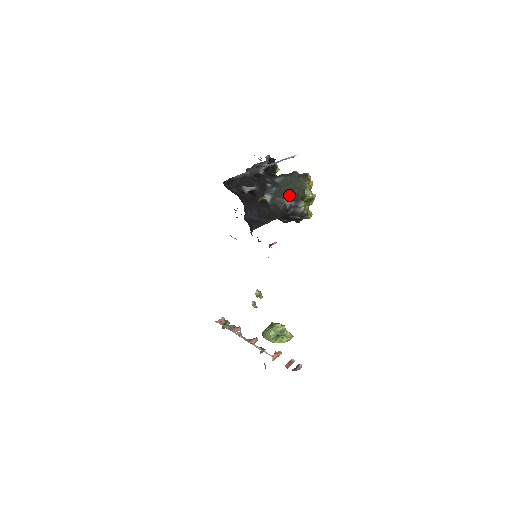
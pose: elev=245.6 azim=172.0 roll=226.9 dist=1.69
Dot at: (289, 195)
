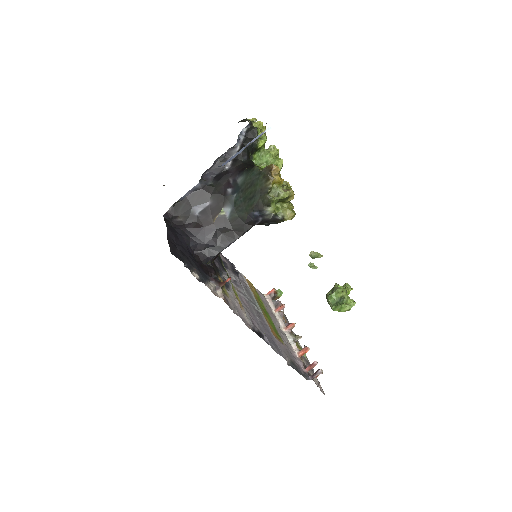
Dot at: (250, 204)
